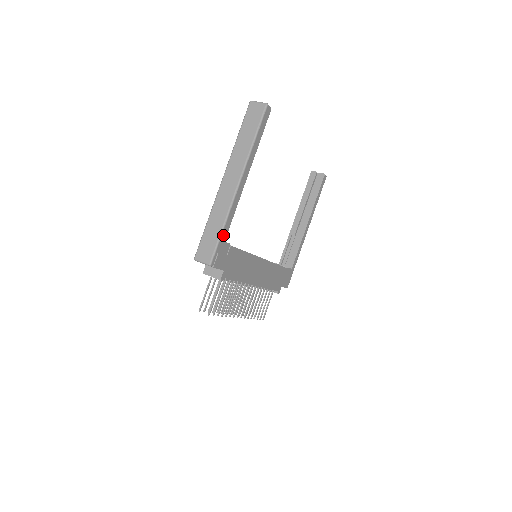
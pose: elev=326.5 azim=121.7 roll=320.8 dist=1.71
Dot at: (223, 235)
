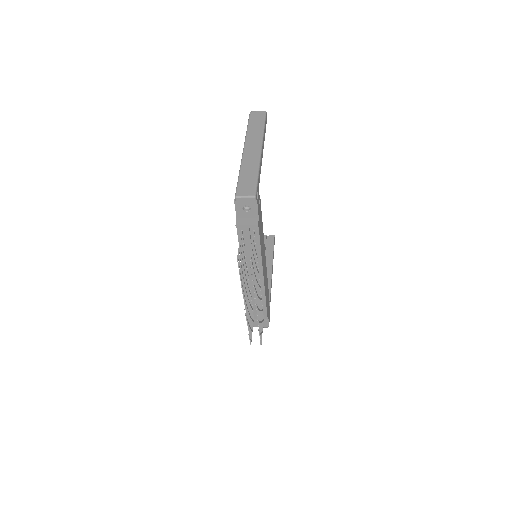
Dot at: (258, 180)
